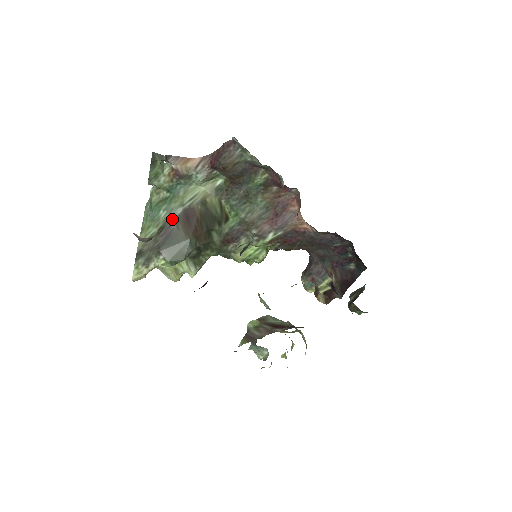
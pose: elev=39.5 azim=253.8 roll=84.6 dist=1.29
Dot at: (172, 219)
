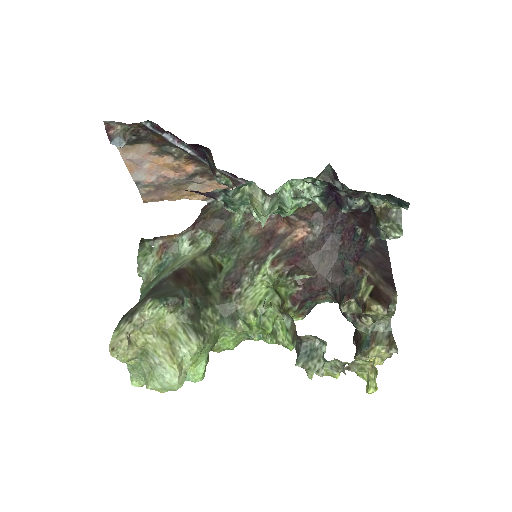
Dot at: (161, 281)
